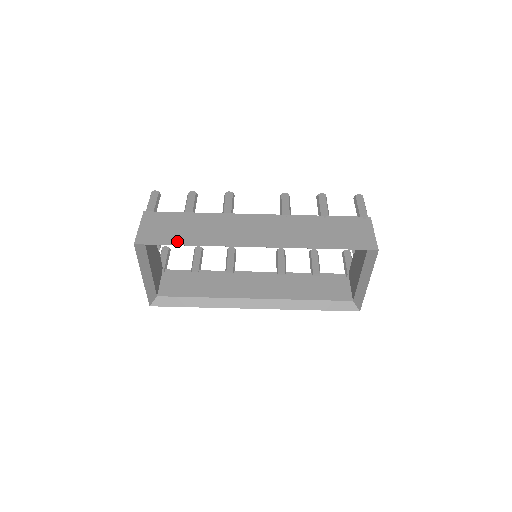
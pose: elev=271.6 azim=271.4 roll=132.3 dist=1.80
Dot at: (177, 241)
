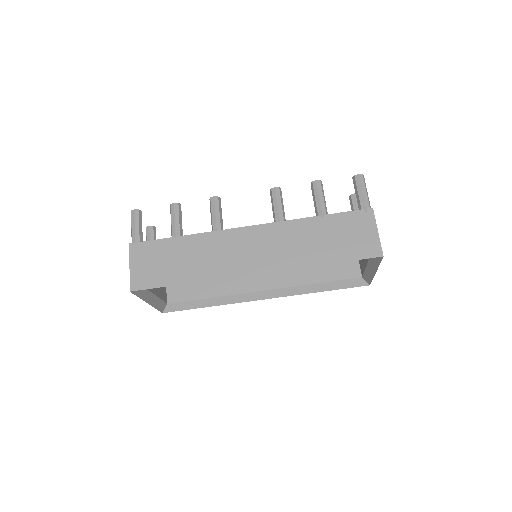
Dot at: (172, 280)
